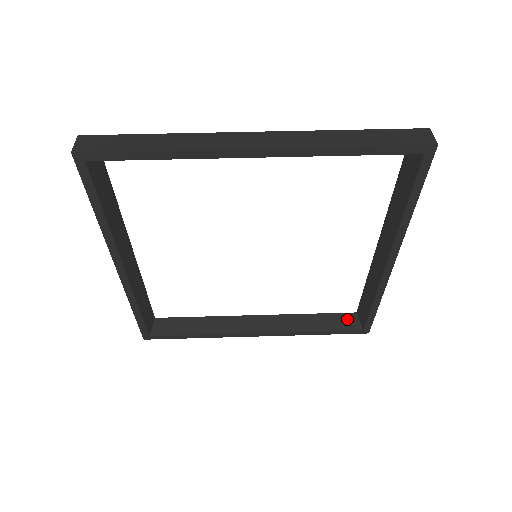
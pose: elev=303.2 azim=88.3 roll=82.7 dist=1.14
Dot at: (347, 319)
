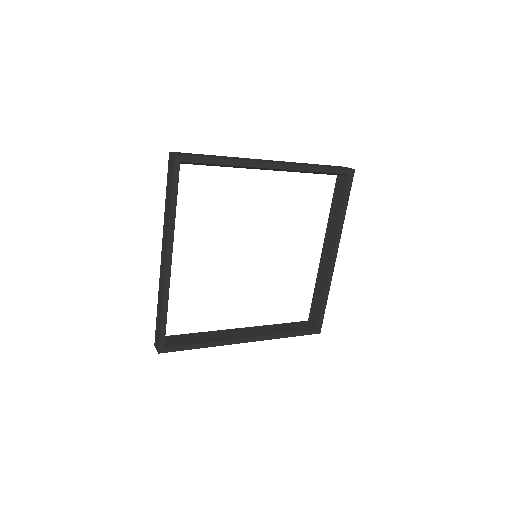
Dot at: (304, 325)
